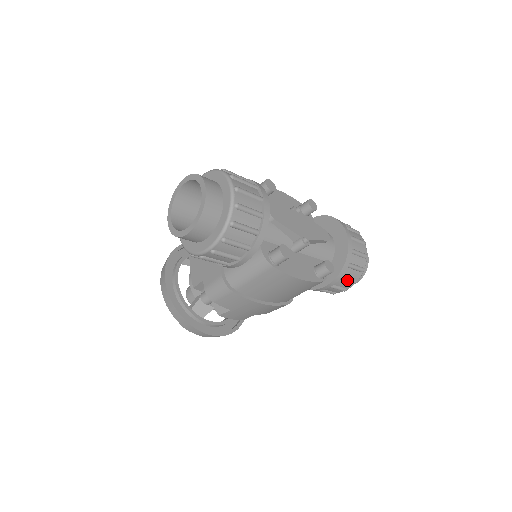
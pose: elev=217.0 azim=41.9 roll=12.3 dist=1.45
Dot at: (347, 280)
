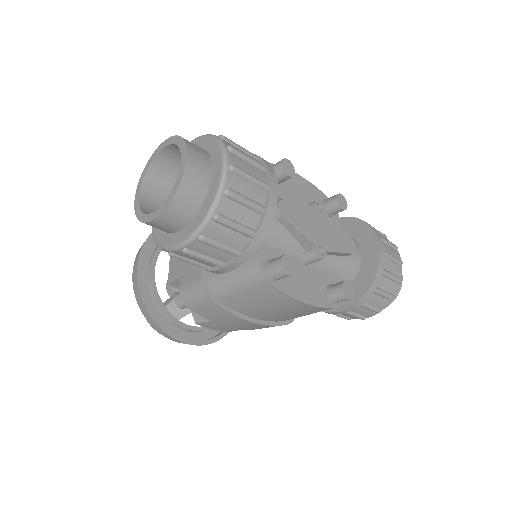
Dot at: (369, 308)
